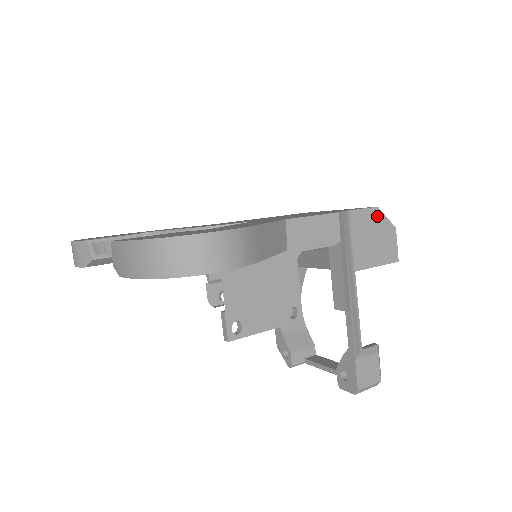
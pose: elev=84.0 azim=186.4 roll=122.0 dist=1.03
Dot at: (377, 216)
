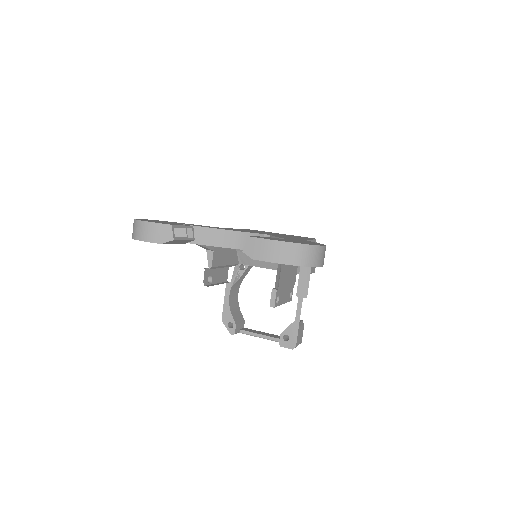
Dot at: occluded
